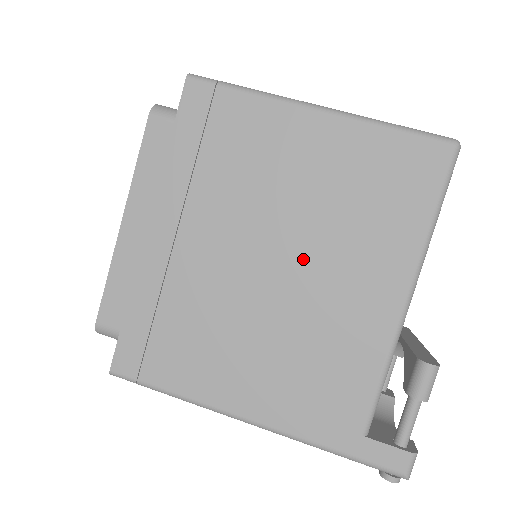
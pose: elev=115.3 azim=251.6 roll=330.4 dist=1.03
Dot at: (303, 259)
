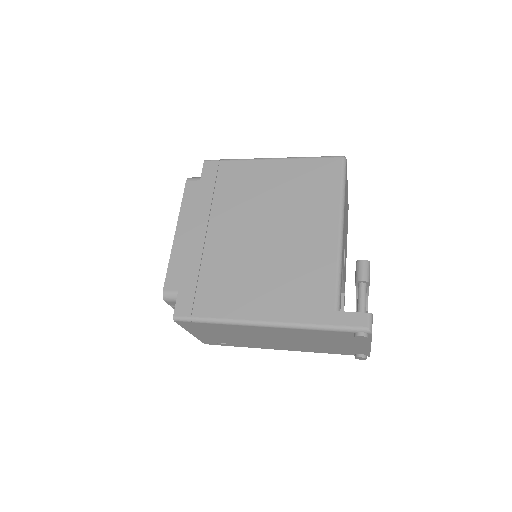
Dot at: (279, 225)
